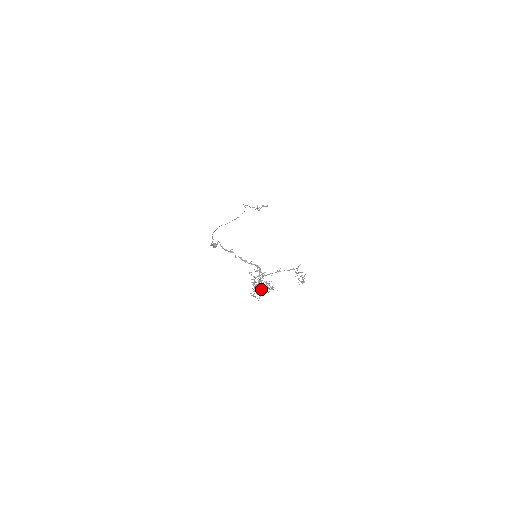
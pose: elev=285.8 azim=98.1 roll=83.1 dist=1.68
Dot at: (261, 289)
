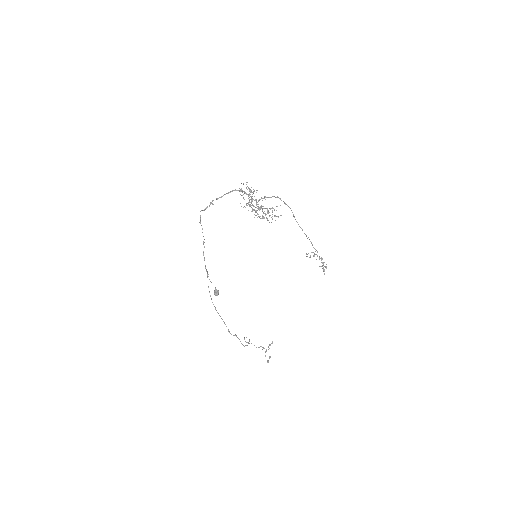
Dot at: occluded
